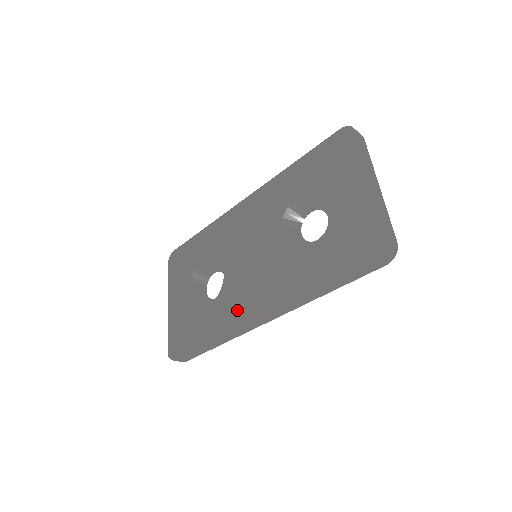
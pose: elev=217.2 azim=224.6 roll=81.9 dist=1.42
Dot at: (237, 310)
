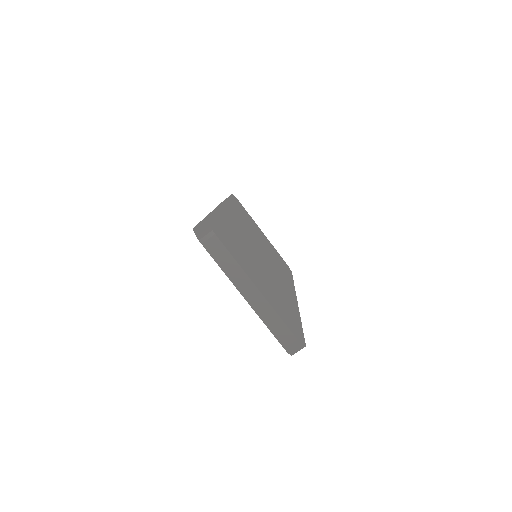
Dot at: occluded
